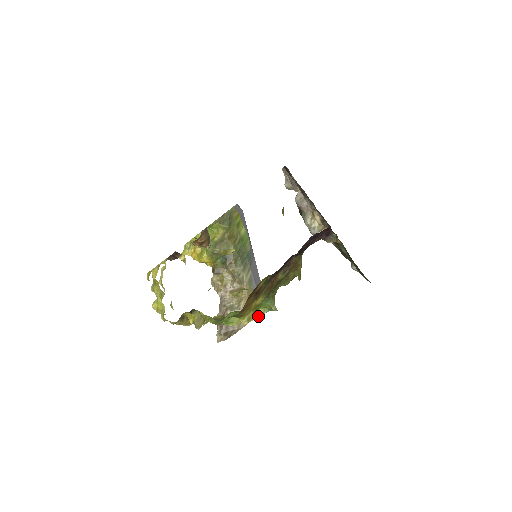
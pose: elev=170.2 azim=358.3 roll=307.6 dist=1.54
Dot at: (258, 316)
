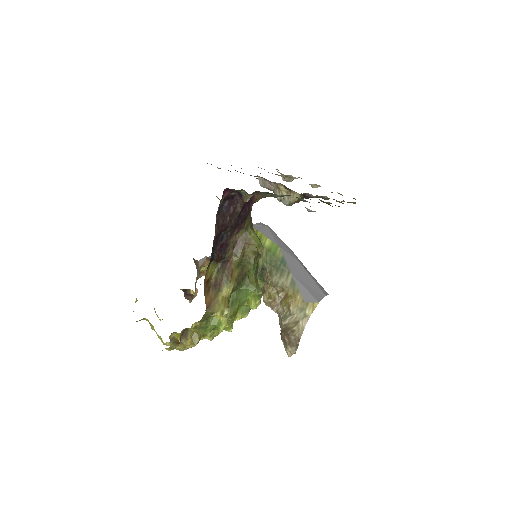
Dot at: (254, 308)
